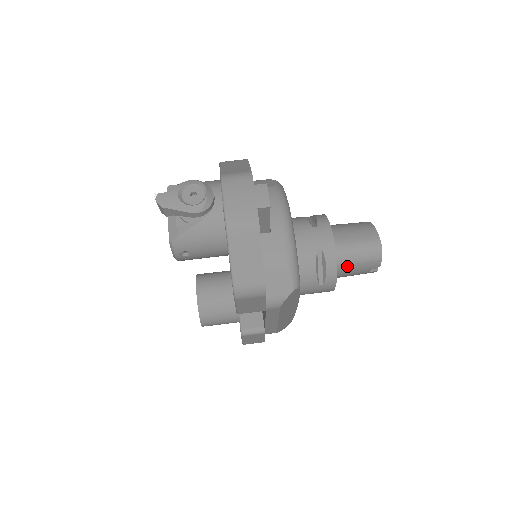
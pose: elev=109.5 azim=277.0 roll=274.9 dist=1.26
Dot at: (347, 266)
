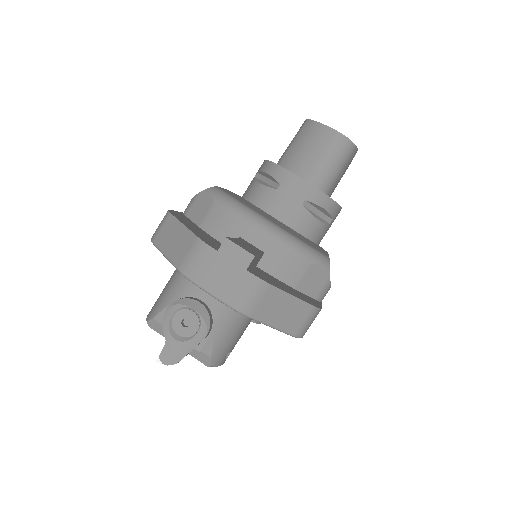
Dot at: (334, 183)
